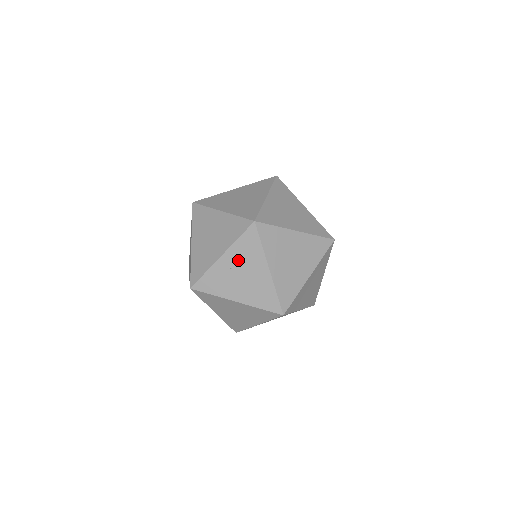
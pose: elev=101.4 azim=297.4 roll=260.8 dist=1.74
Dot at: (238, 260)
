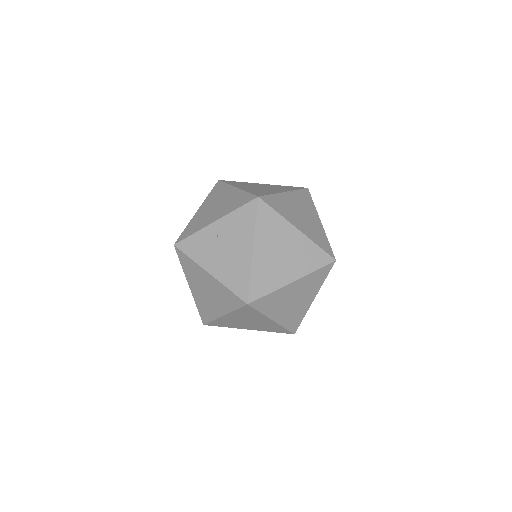
Dot at: (228, 231)
